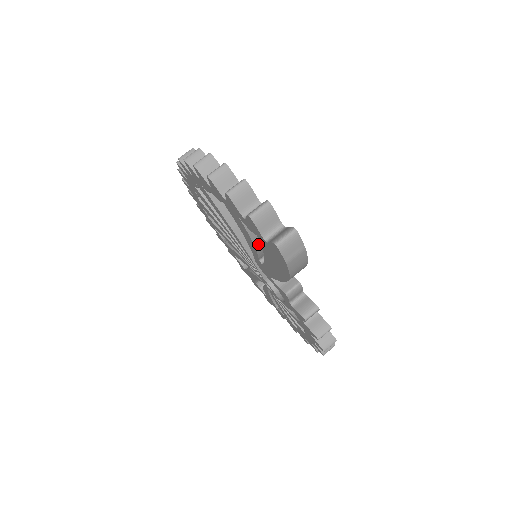
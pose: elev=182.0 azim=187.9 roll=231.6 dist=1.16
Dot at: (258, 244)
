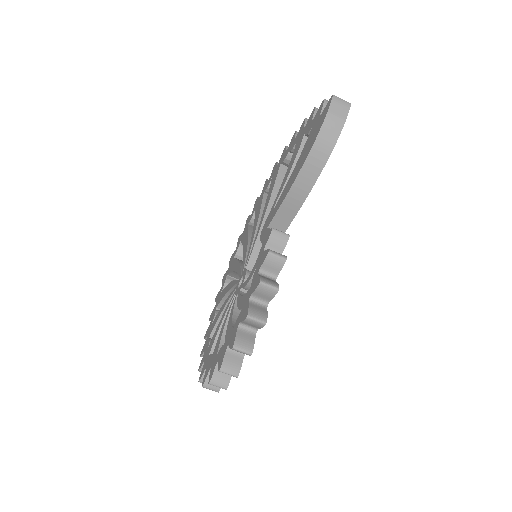
Dot at: occluded
